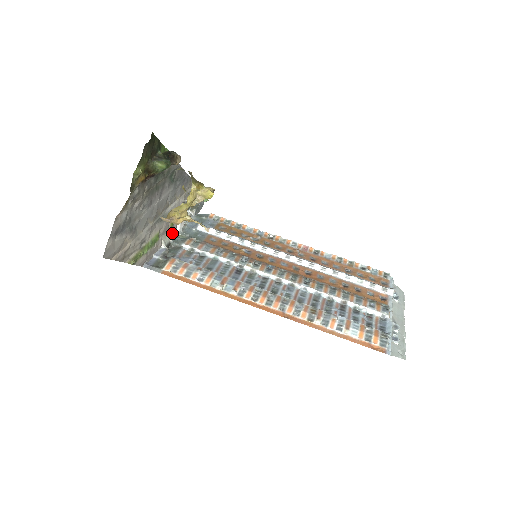
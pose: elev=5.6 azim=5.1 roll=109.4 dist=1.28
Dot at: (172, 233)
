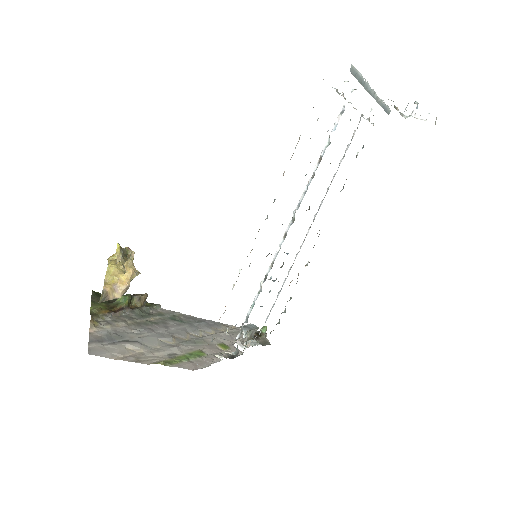
Dot at: occluded
